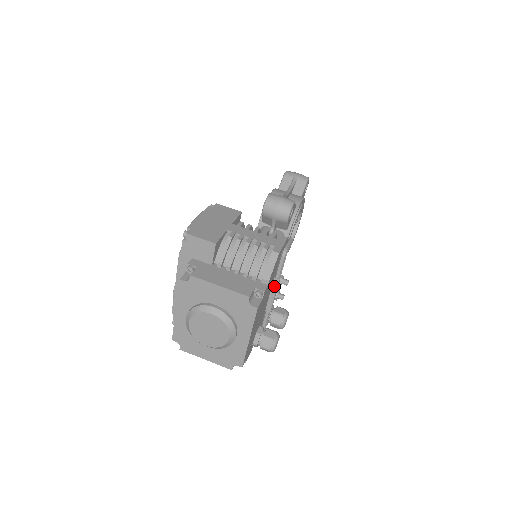
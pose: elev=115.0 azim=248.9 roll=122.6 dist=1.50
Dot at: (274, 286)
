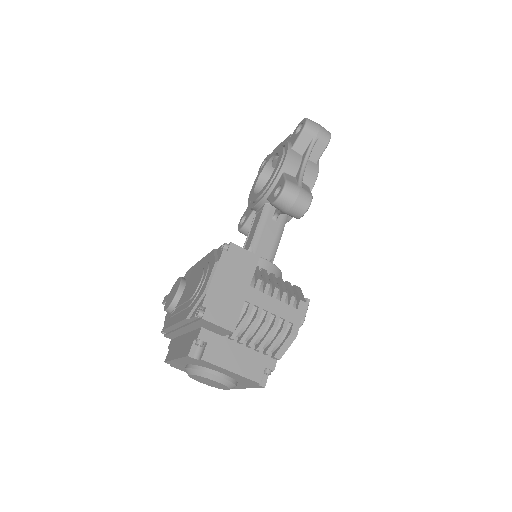
Dot at: occluded
